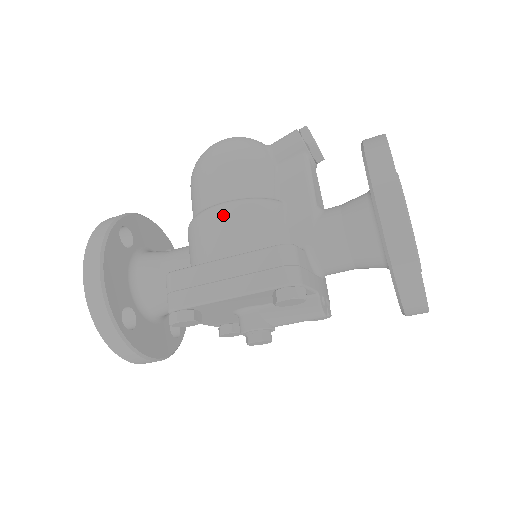
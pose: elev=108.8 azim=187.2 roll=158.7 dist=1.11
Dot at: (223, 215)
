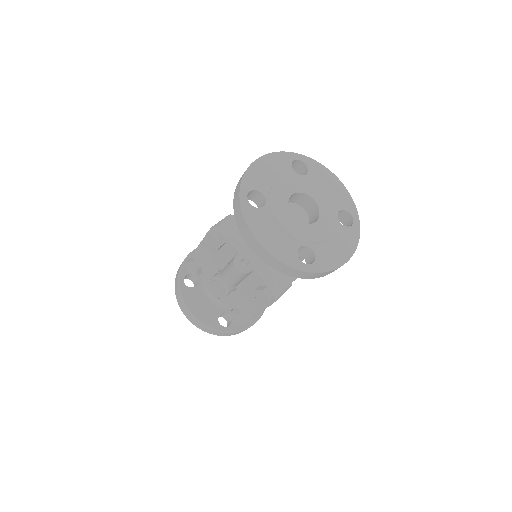
Dot at: occluded
